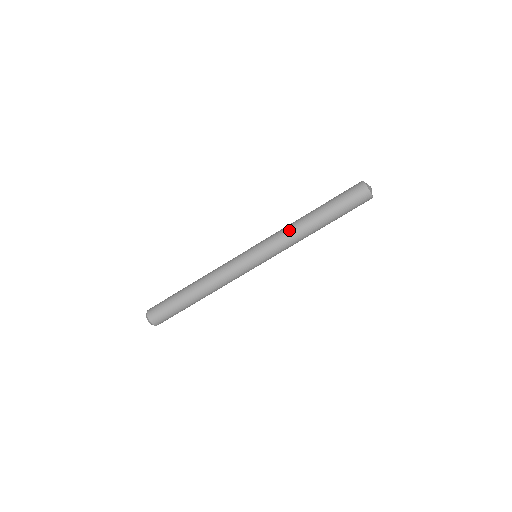
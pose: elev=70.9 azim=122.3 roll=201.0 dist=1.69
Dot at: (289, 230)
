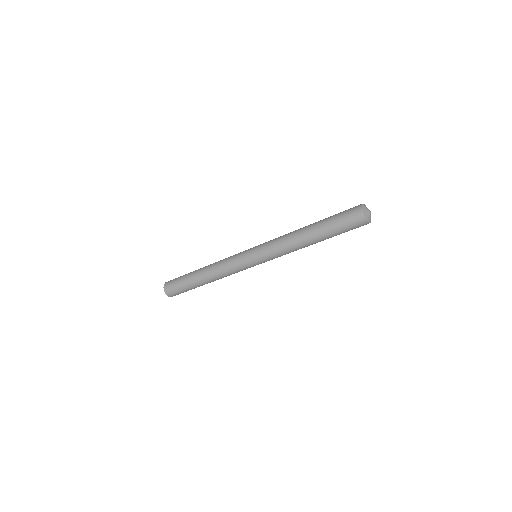
Dot at: (287, 246)
